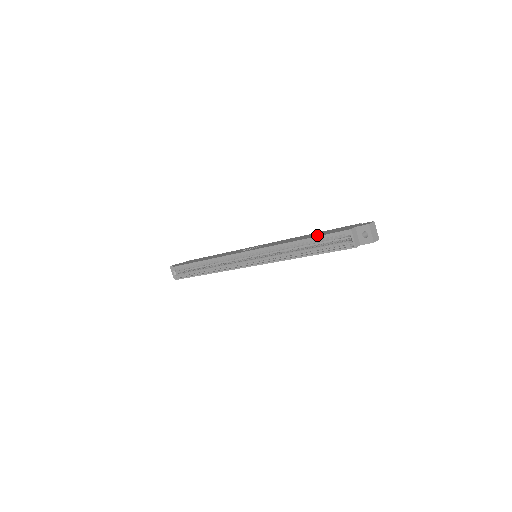
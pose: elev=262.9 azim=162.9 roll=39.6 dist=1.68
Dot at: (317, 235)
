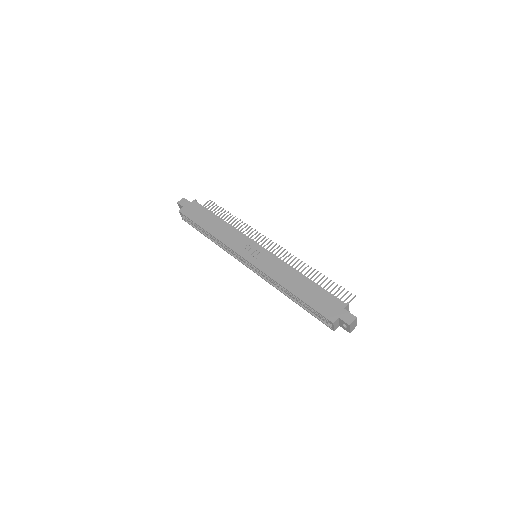
Dot at: (307, 299)
